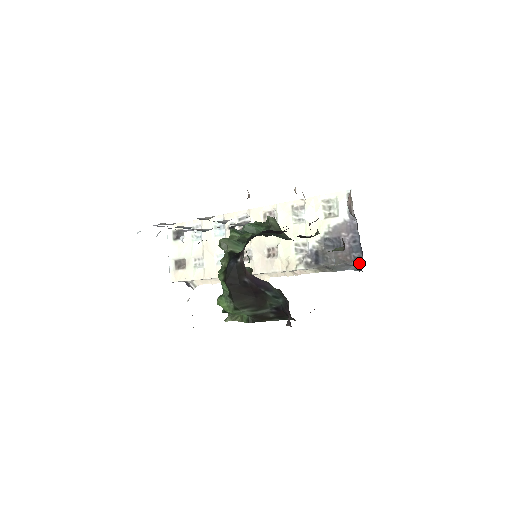
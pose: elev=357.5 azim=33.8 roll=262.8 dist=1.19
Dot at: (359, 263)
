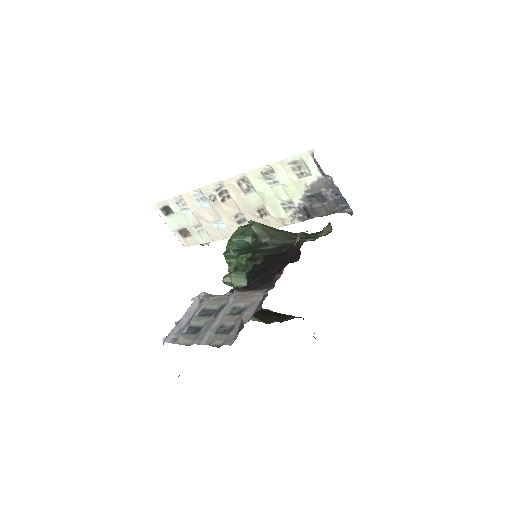
Dot at: (349, 212)
